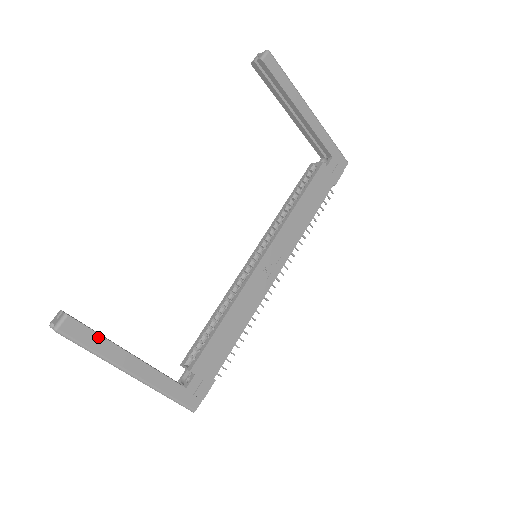
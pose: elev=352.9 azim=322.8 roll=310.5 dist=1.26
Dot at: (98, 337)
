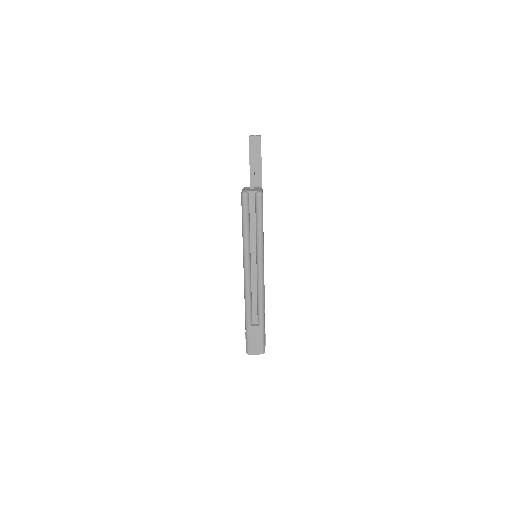
Dot at: occluded
